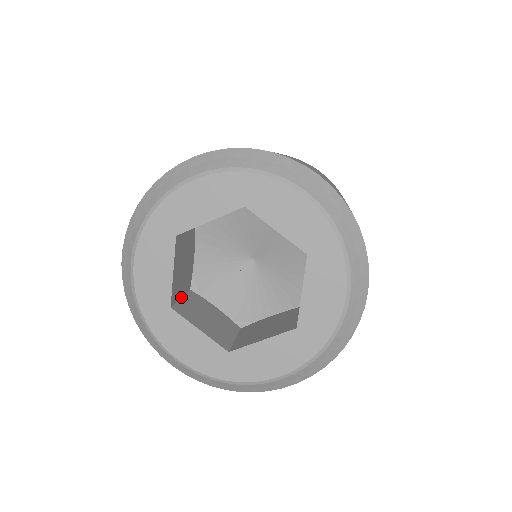
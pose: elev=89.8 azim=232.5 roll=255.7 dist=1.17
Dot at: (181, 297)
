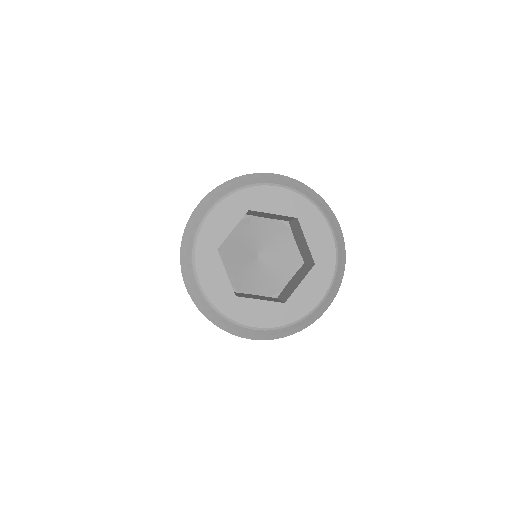
Dot at: occluded
